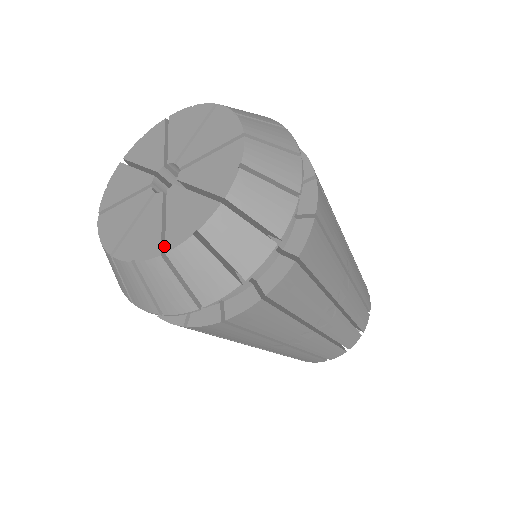
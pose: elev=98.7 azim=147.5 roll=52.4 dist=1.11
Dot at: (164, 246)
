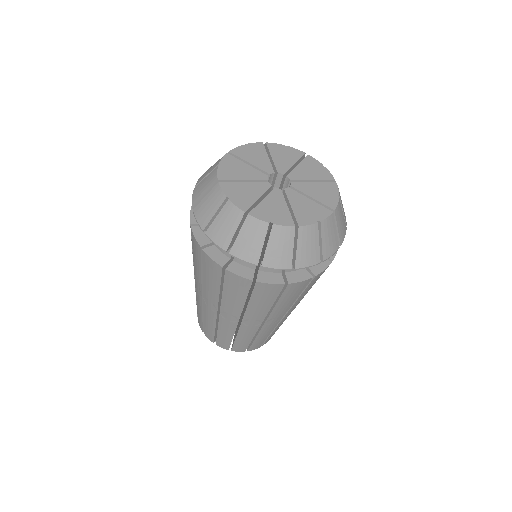
Dot at: (292, 222)
